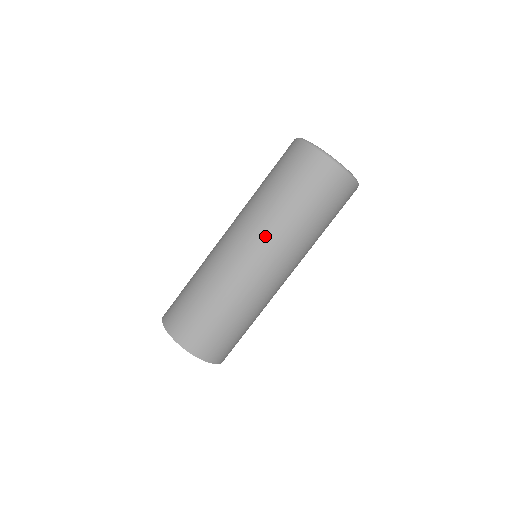
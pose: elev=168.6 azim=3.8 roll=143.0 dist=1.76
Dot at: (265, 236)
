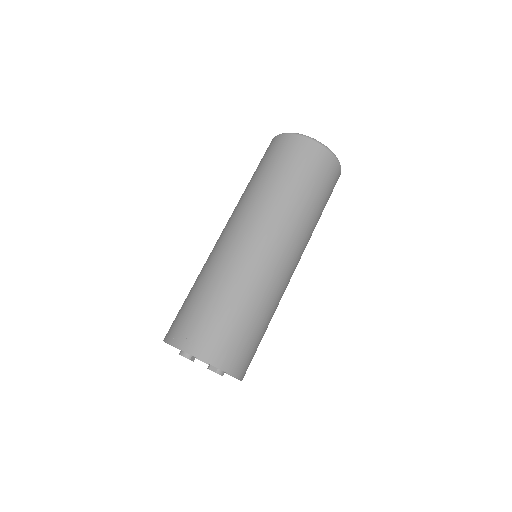
Dot at: (299, 240)
